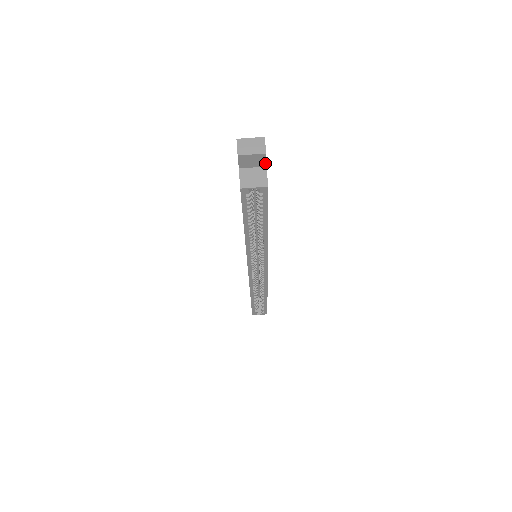
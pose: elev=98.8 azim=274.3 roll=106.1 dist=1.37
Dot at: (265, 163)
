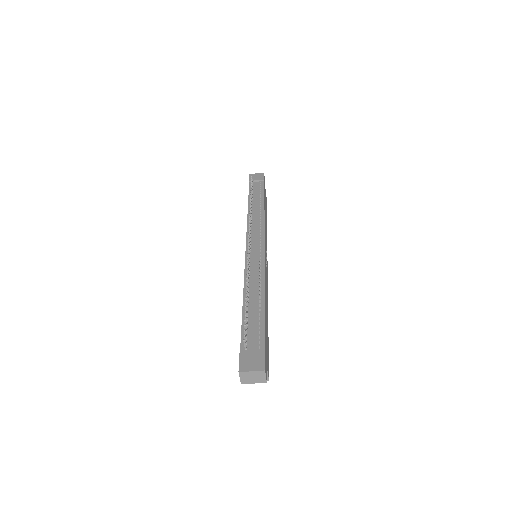
Dot at: (266, 371)
